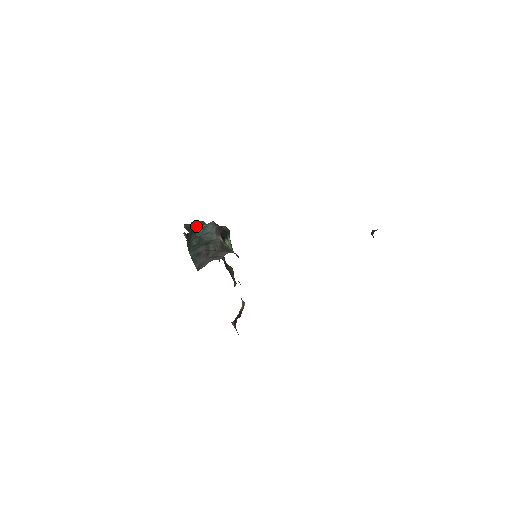
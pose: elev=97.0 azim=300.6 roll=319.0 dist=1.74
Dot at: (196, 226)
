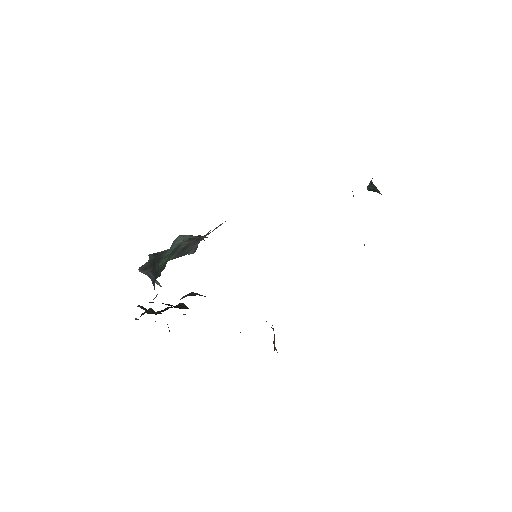
Dot at: (158, 254)
